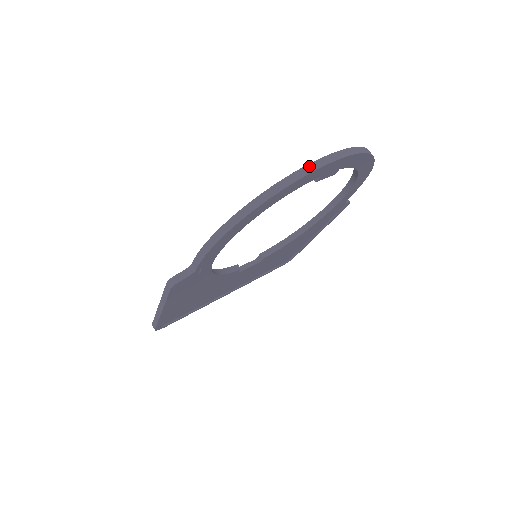
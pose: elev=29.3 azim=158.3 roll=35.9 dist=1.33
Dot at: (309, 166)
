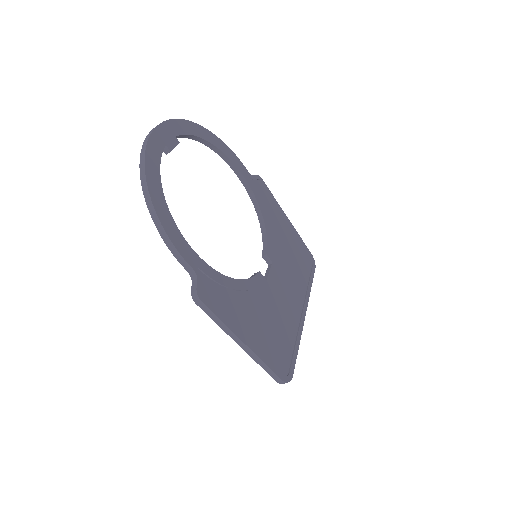
Dot at: (144, 143)
